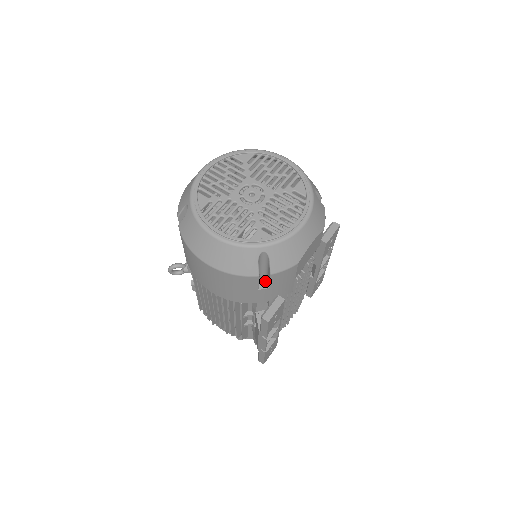
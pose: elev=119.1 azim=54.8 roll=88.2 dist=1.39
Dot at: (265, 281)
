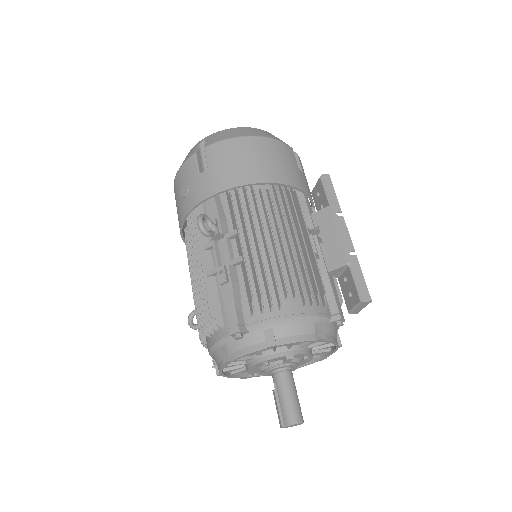
Dot at: occluded
